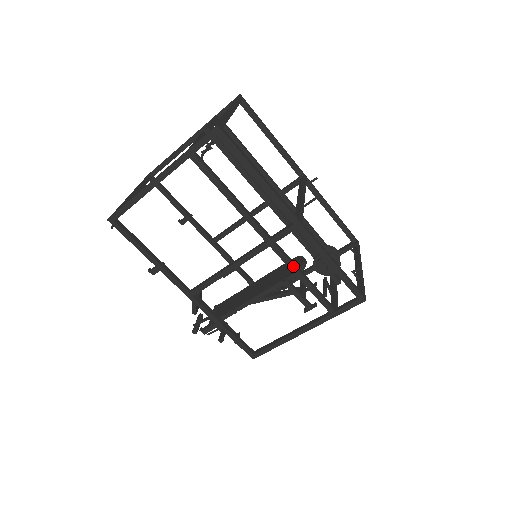
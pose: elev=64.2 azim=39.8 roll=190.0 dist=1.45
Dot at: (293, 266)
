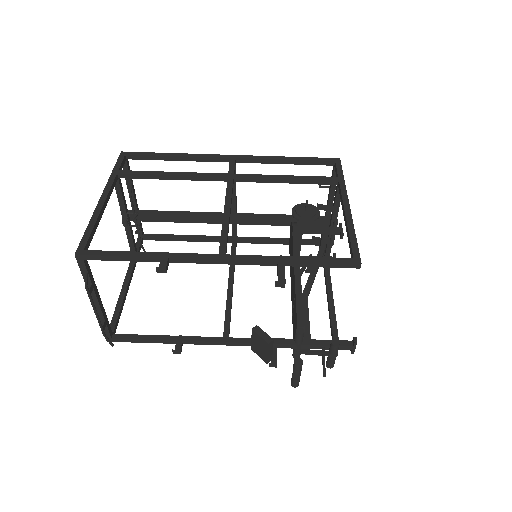
Dot at: (266, 175)
